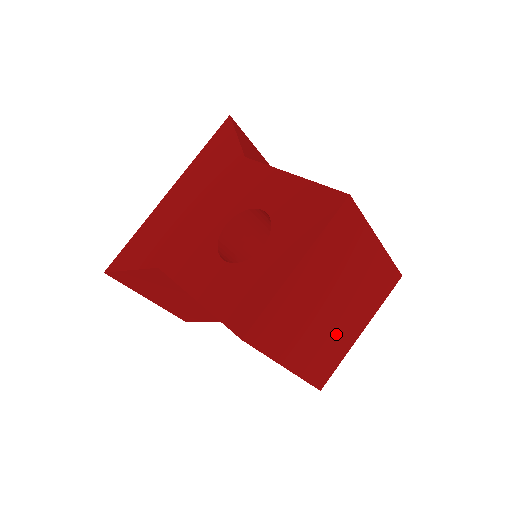
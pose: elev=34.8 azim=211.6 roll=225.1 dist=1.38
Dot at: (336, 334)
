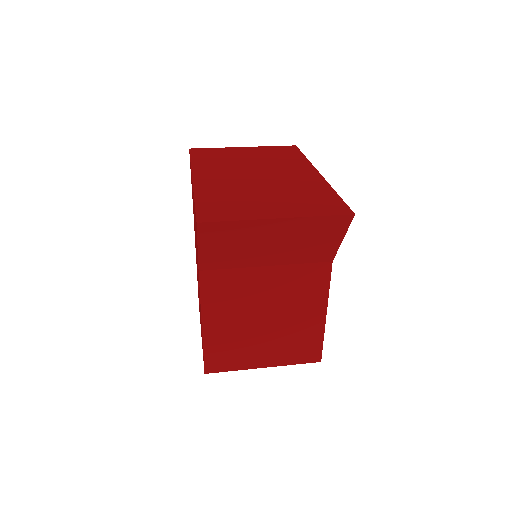
Dot at: occluded
